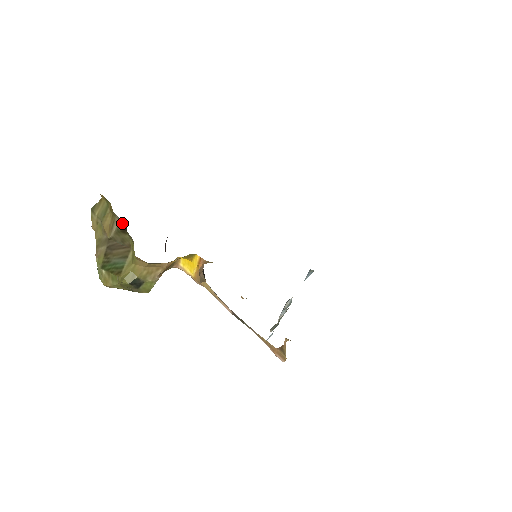
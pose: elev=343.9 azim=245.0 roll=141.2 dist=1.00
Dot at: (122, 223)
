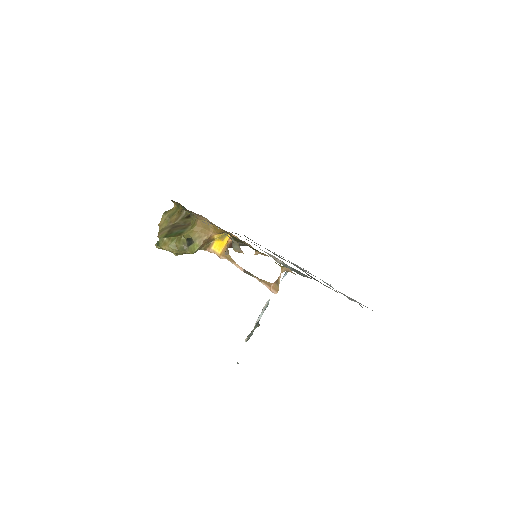
Dot at: (187, 214)
